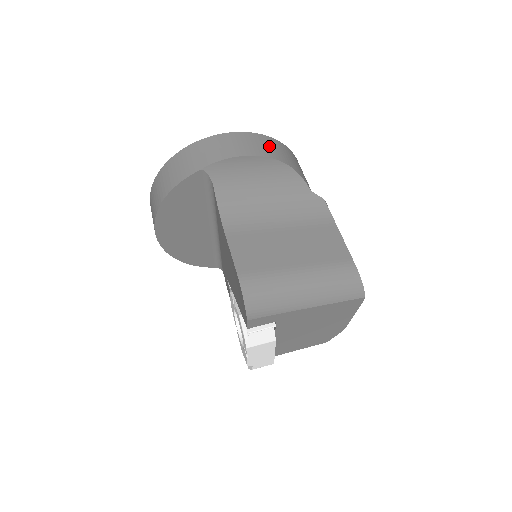
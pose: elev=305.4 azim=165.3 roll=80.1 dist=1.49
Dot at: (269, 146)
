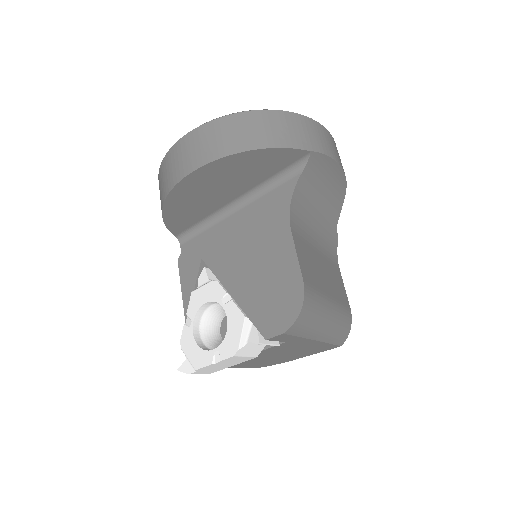
Dot at: occluded
